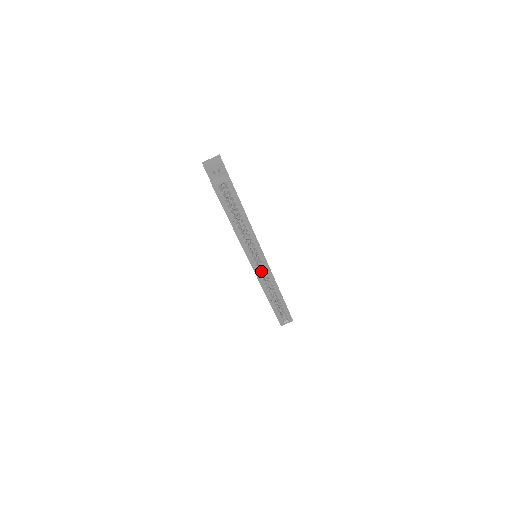
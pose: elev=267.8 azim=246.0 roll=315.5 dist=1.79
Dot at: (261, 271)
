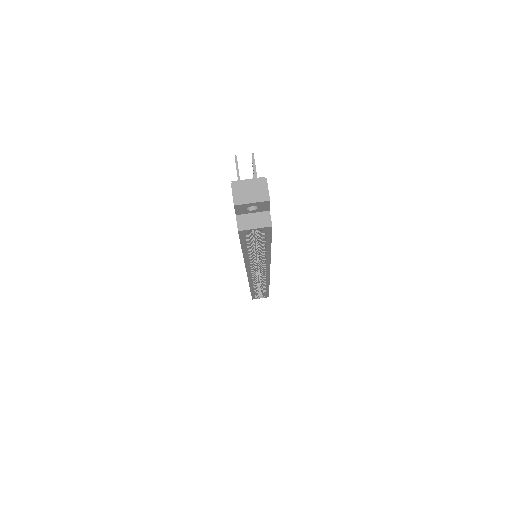
Dot at: occluded
